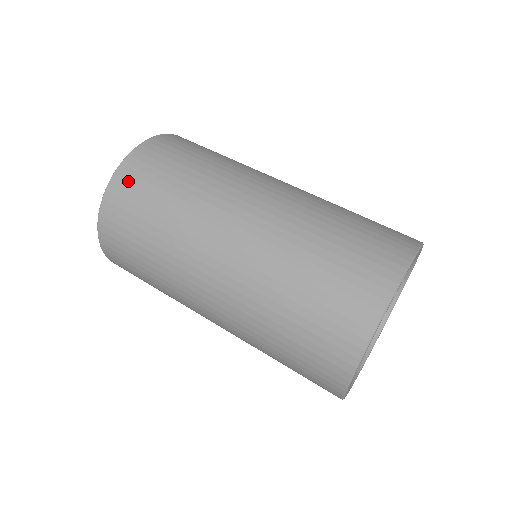
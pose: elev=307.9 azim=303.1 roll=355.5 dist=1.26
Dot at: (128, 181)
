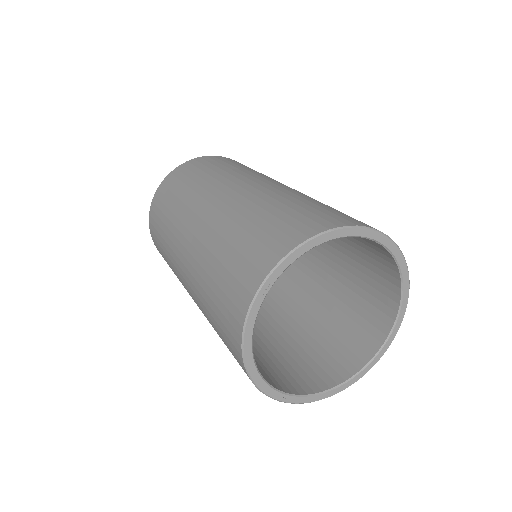
Dot at: (153, 218)
